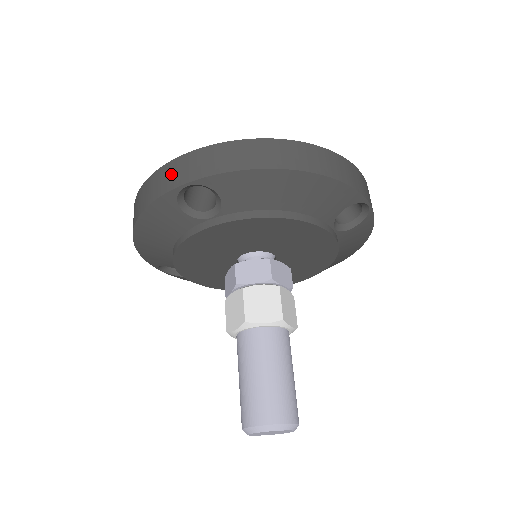
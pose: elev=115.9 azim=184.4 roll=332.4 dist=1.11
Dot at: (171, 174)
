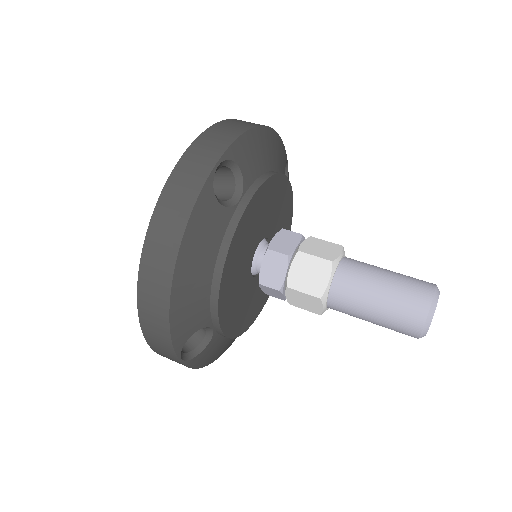
Dot at: (189, 173)
